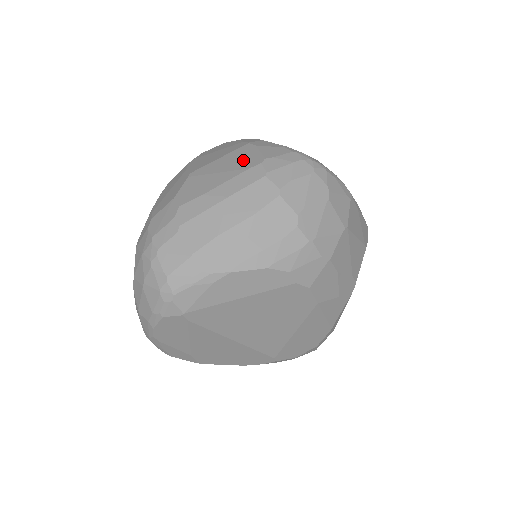
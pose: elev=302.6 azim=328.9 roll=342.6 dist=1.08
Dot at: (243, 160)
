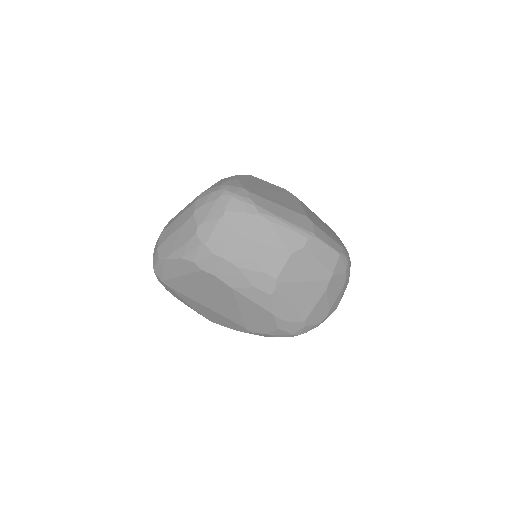
Dot at: occluded
